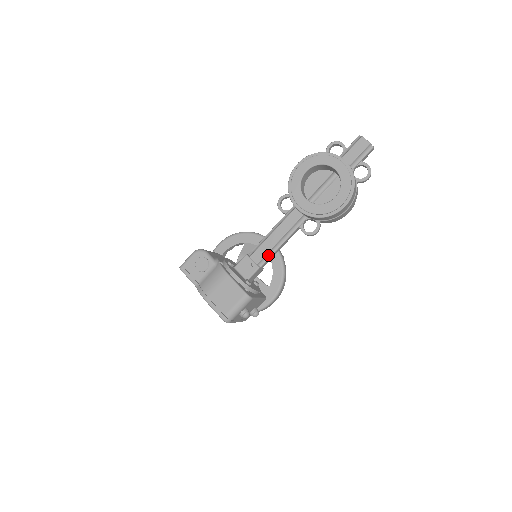
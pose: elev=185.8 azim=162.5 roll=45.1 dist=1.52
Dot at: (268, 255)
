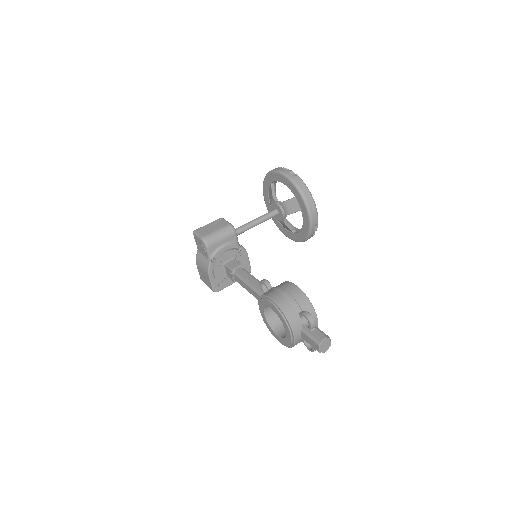
Dot at: occluded
